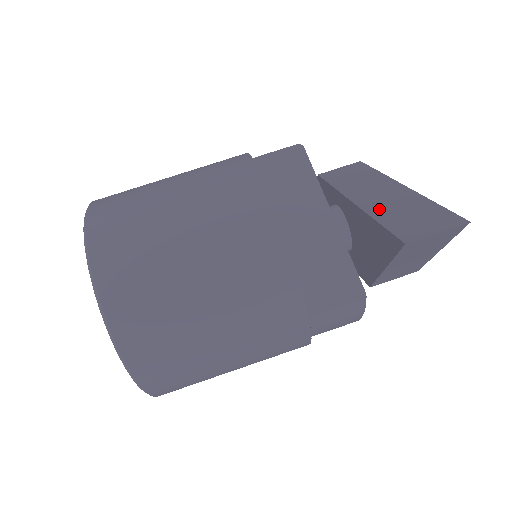
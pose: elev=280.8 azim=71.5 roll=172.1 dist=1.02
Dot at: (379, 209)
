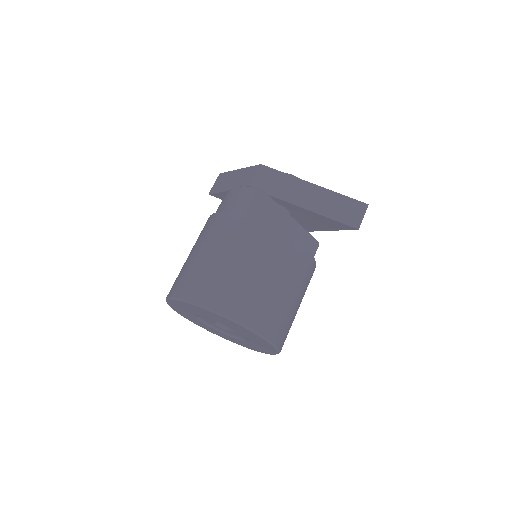
Dot at: (323, 210)
